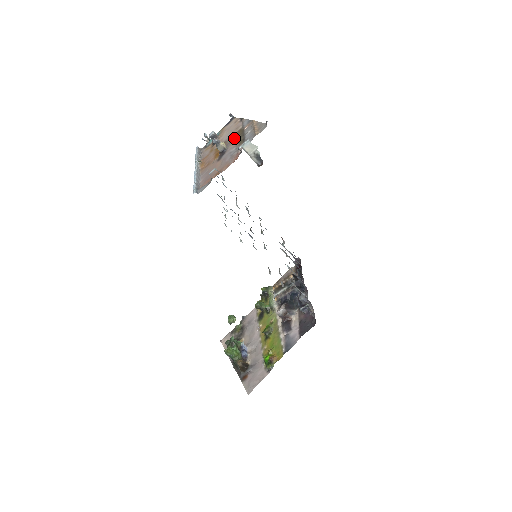
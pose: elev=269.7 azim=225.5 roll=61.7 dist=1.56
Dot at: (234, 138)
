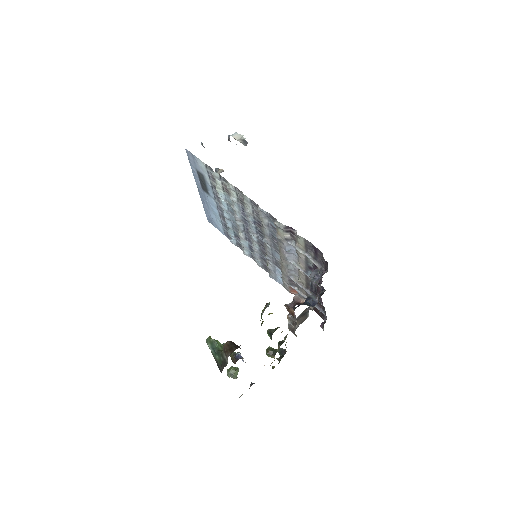
Dot at: occluded
